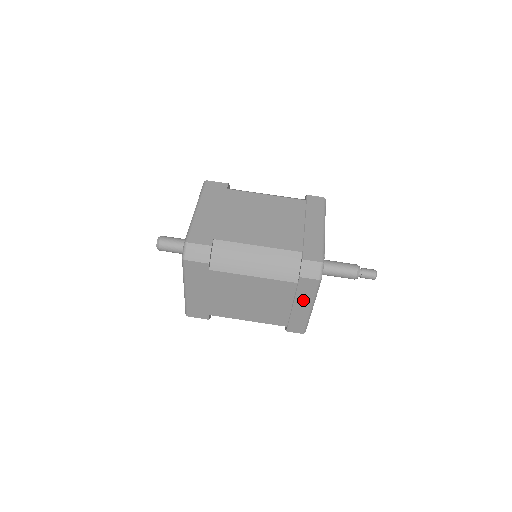
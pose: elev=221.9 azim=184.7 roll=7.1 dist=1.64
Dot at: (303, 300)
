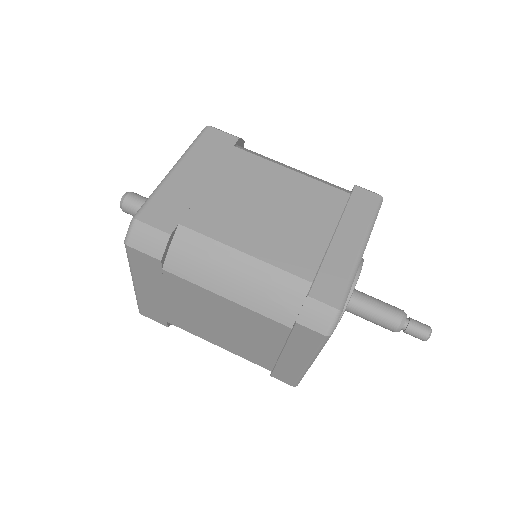
Dot at: (298, 351)
